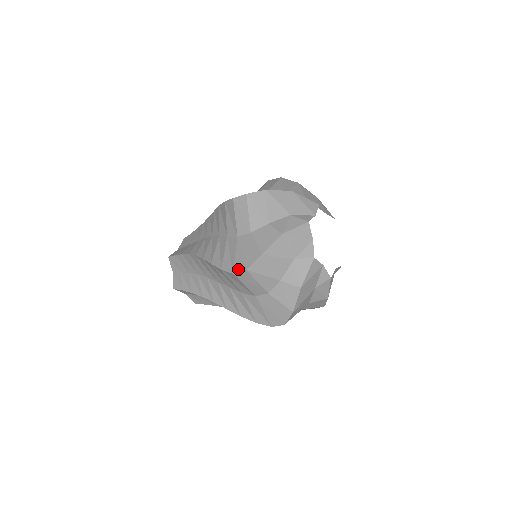
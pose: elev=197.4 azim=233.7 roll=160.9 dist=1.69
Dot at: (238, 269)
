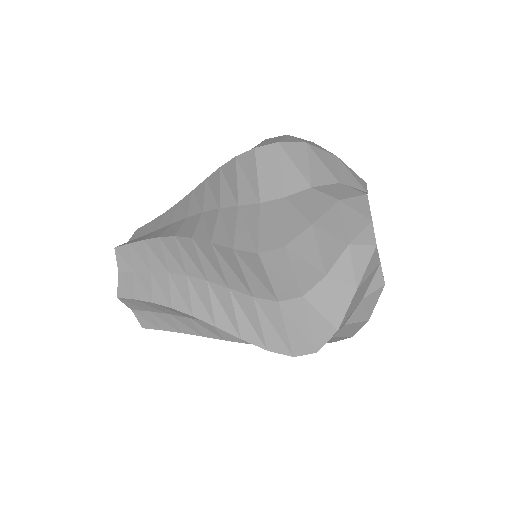
Dot at: (301, 352)
